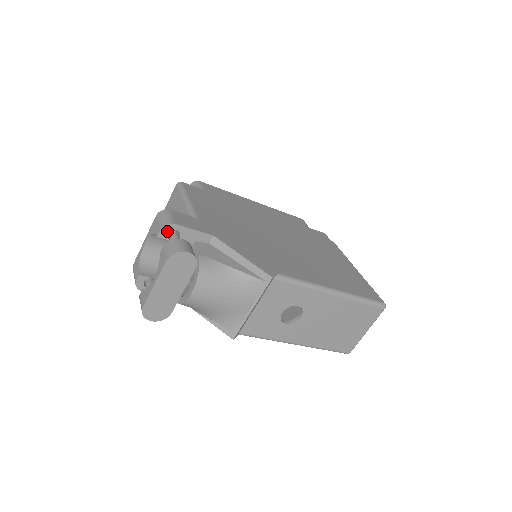
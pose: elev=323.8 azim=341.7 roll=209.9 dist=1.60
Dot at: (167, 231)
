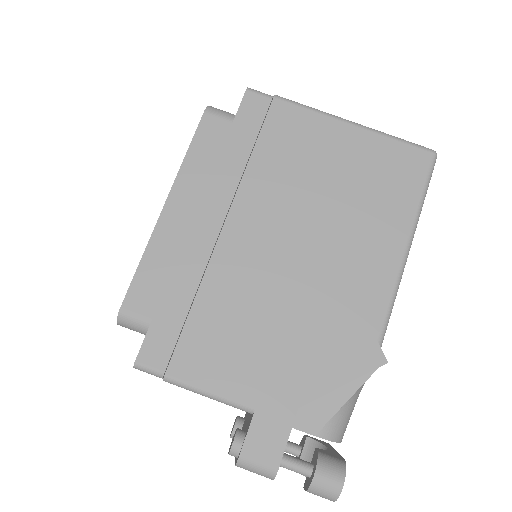
Dot at: occluded
